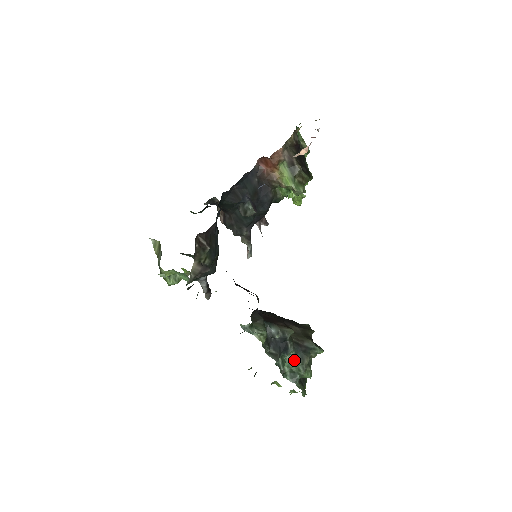
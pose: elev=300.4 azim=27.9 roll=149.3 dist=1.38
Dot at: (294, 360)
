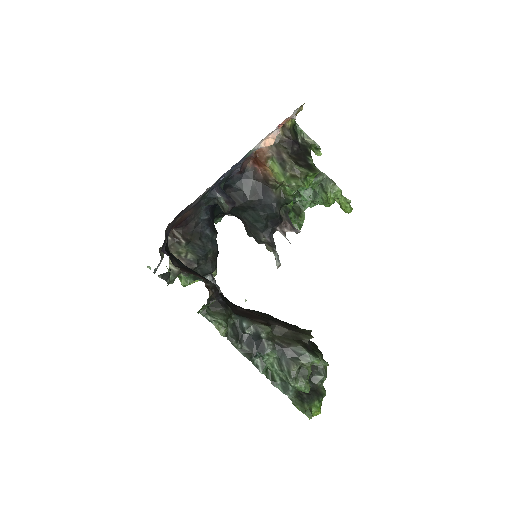
Dot at: (279, 365)
